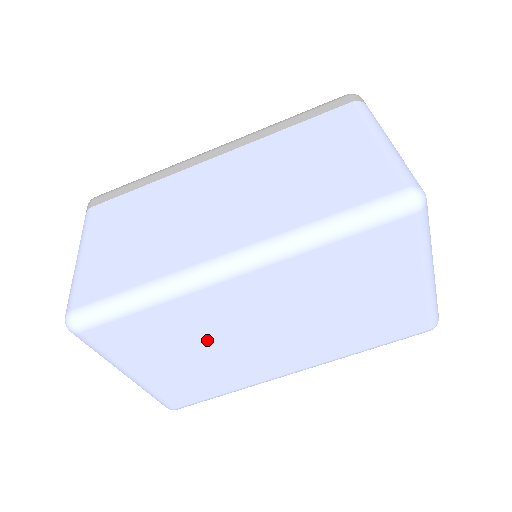
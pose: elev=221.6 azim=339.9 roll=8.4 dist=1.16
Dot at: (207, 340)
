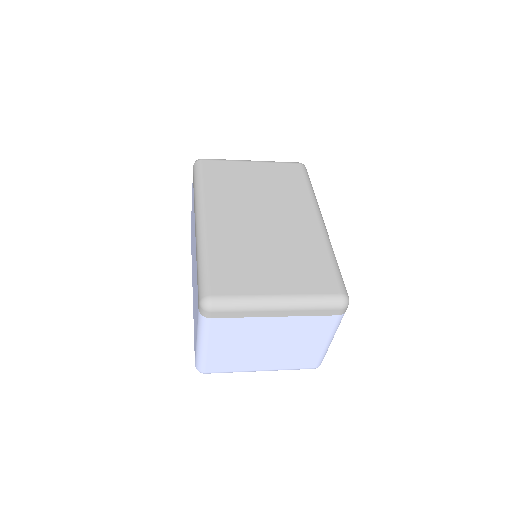
Dot at: occluded
